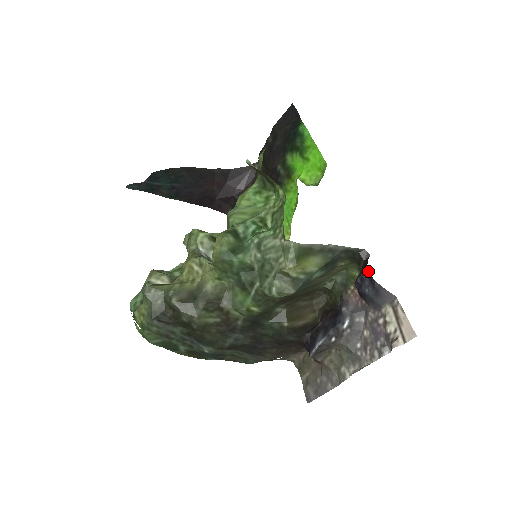
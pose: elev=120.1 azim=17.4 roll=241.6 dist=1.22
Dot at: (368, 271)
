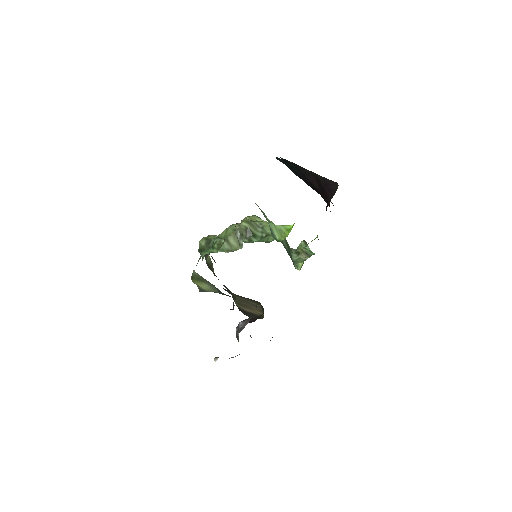
Dot at: occluded
